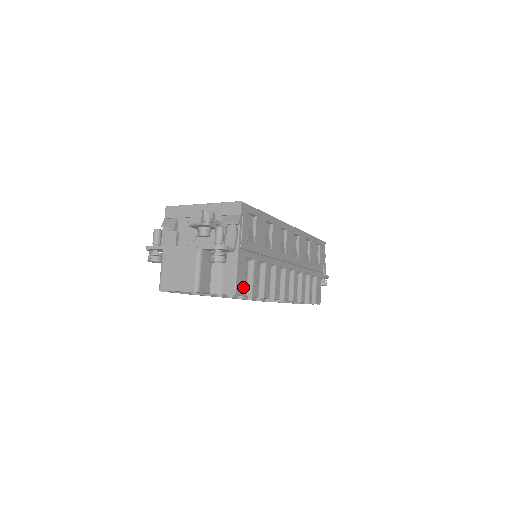
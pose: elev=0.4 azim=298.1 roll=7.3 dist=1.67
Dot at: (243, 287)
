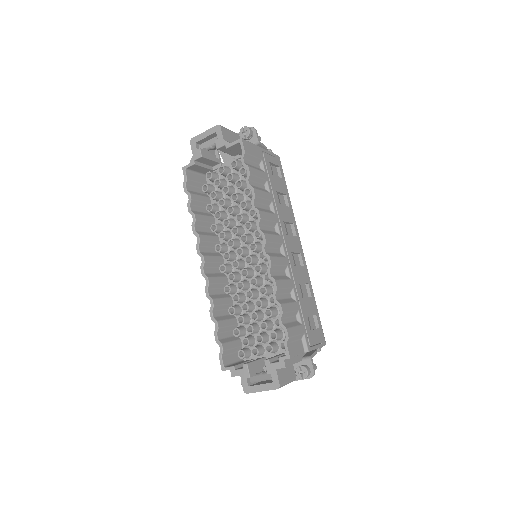
Dot at: (248, 152)
